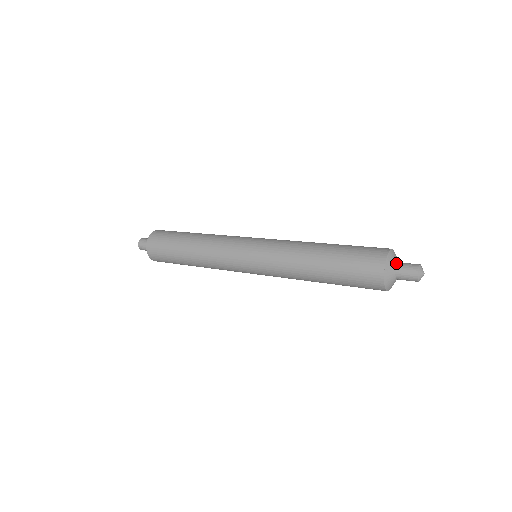
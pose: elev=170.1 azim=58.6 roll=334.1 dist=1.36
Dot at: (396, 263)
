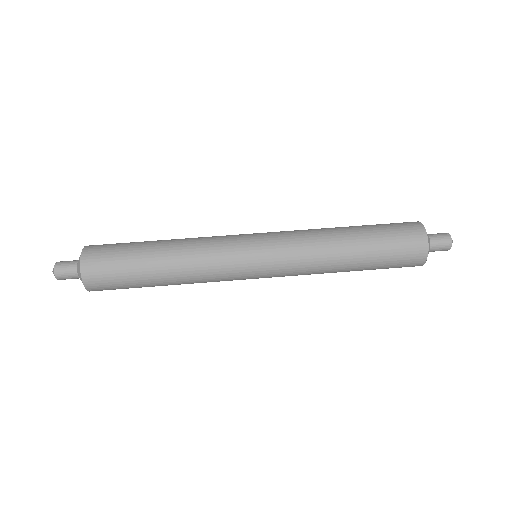
Dot at: (429, 250)
